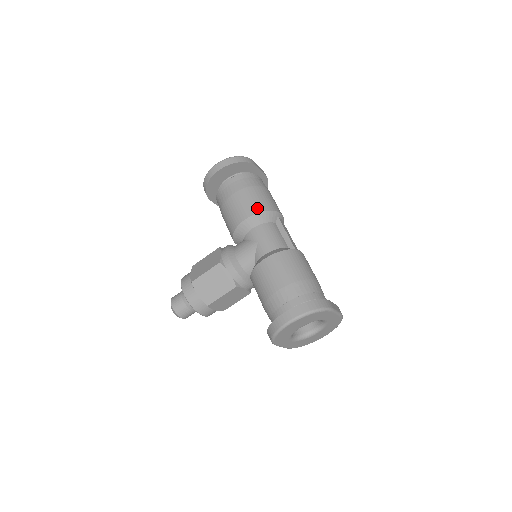
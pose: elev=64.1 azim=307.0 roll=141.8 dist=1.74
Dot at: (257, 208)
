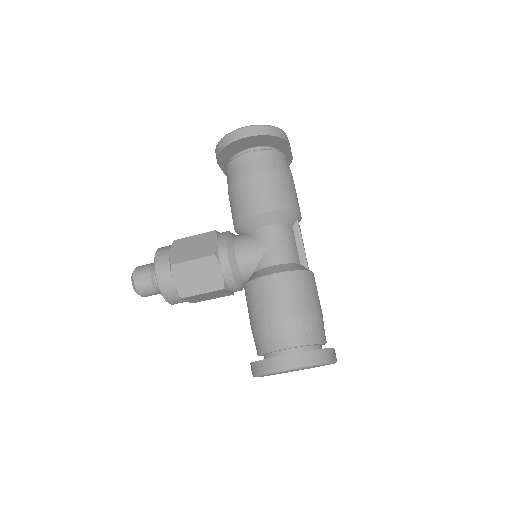
Dot at: (280, 204)
